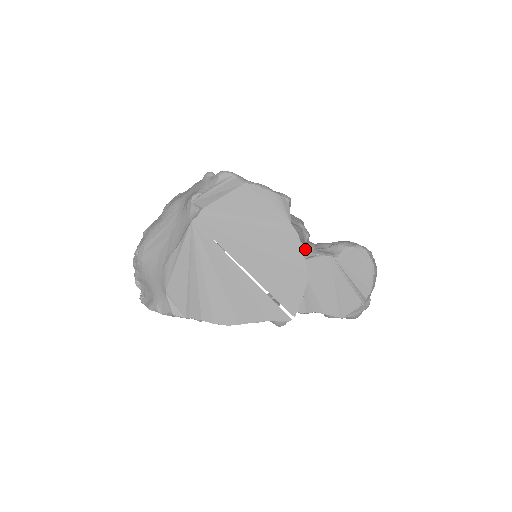
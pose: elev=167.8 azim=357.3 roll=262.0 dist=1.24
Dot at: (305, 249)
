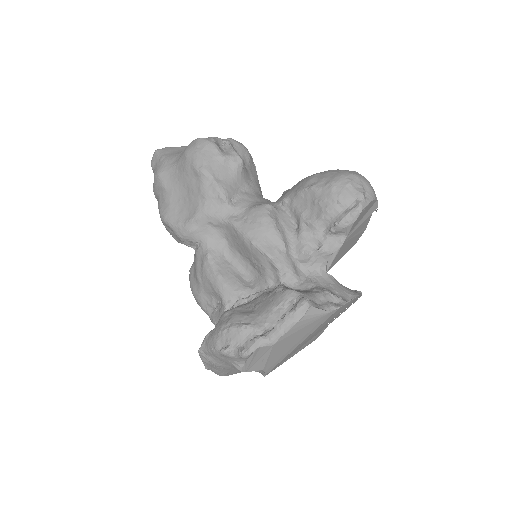
Dot at: (317, 256)
